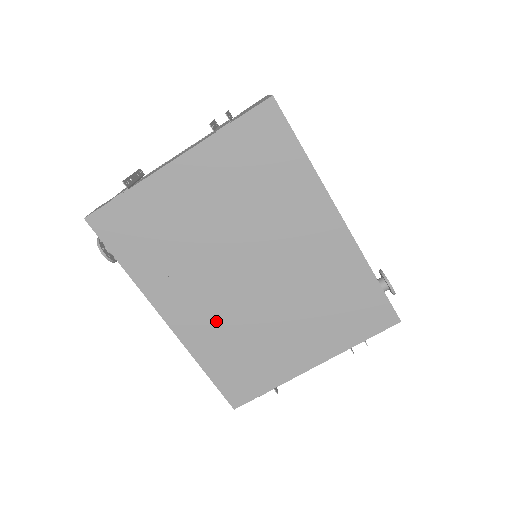
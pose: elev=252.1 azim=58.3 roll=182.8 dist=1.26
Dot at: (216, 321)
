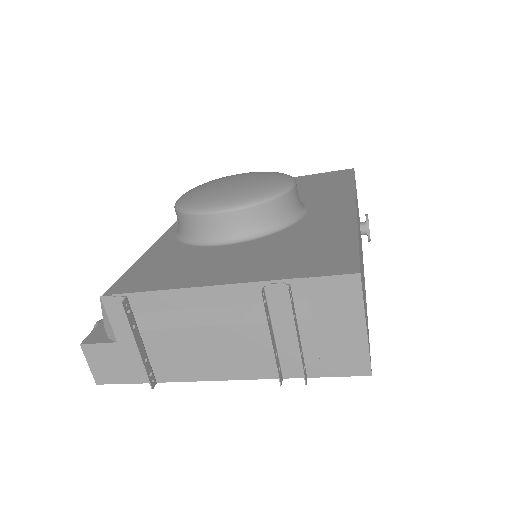
Dot at: occluded
